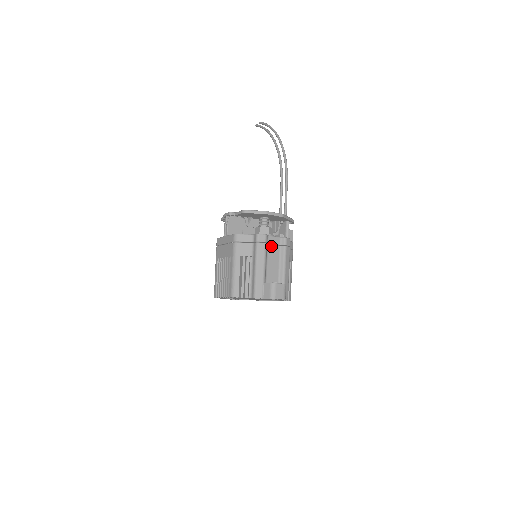
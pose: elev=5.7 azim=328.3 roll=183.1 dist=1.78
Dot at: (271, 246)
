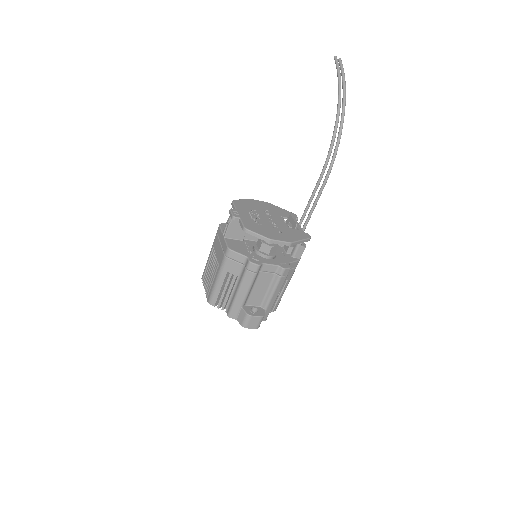
Dot at: (263, 273)
